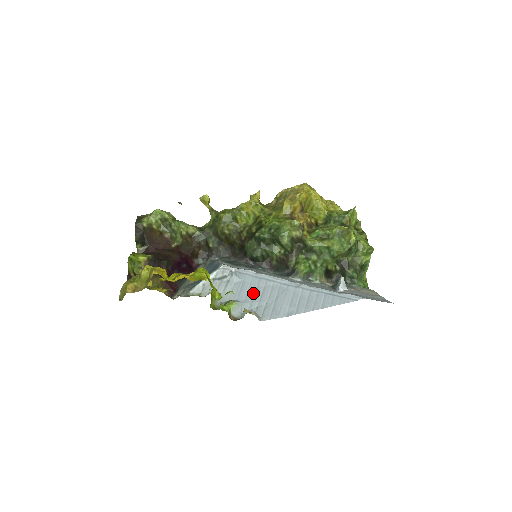
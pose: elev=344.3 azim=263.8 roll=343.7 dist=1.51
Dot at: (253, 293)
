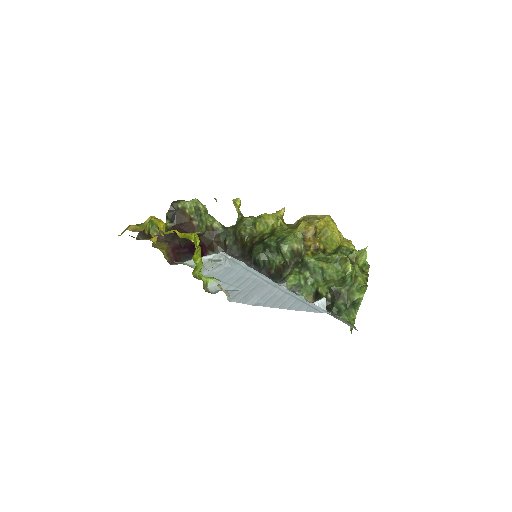
Dot at: (235, 279)
